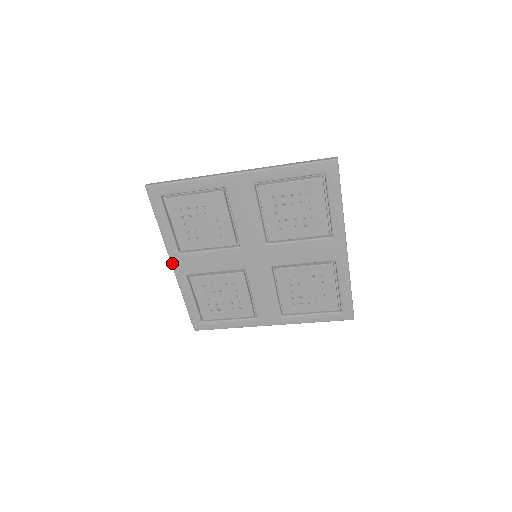
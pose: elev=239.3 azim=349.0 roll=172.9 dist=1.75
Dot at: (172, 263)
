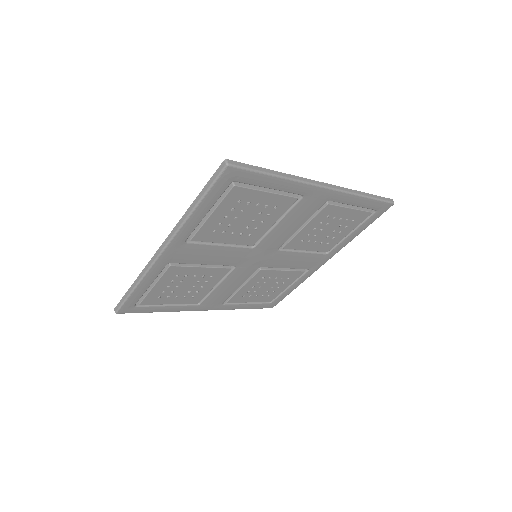
Dot at: (202, 310)
